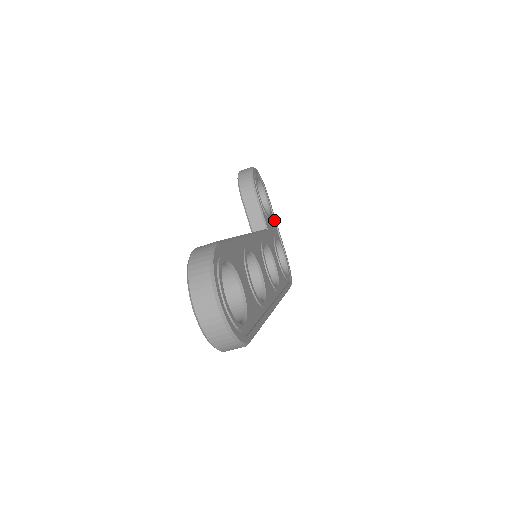
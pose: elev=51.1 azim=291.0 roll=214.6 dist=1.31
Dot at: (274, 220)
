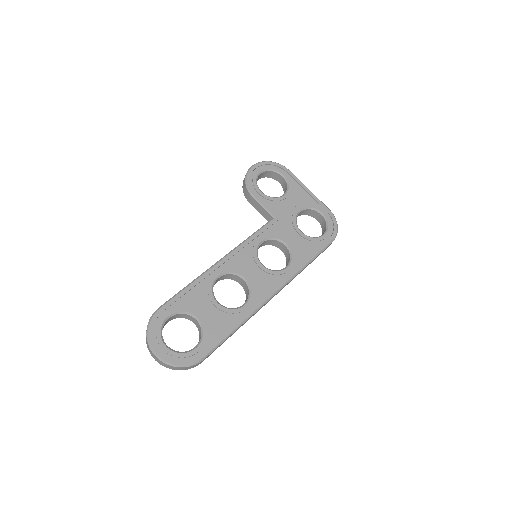
Dot at: (302, 187)
